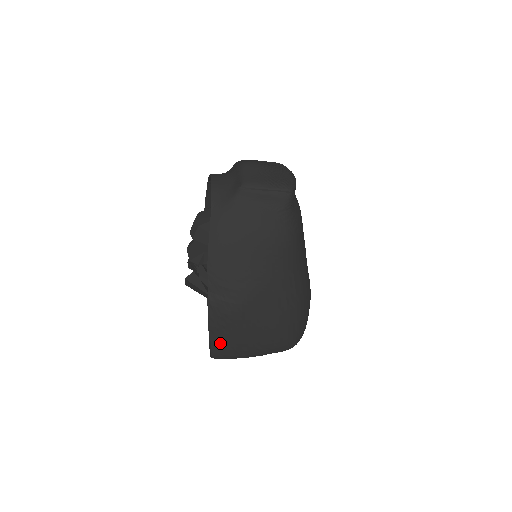
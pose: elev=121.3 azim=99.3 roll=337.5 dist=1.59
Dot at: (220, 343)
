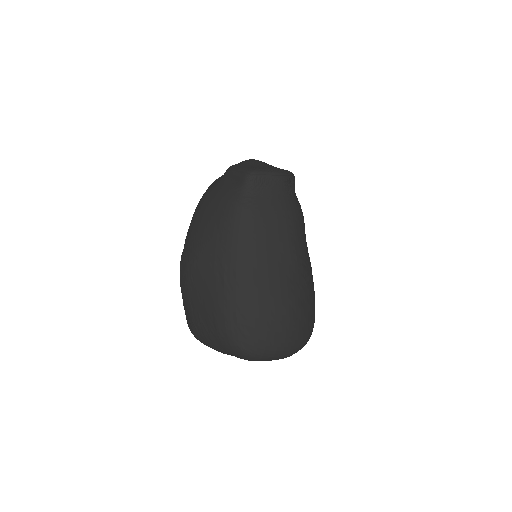
Dot at: (186, 309)
